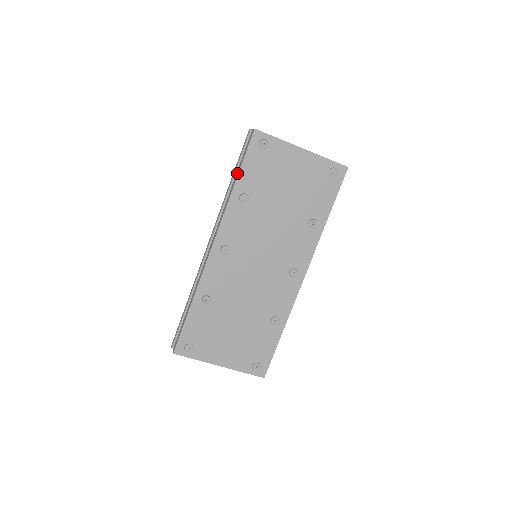
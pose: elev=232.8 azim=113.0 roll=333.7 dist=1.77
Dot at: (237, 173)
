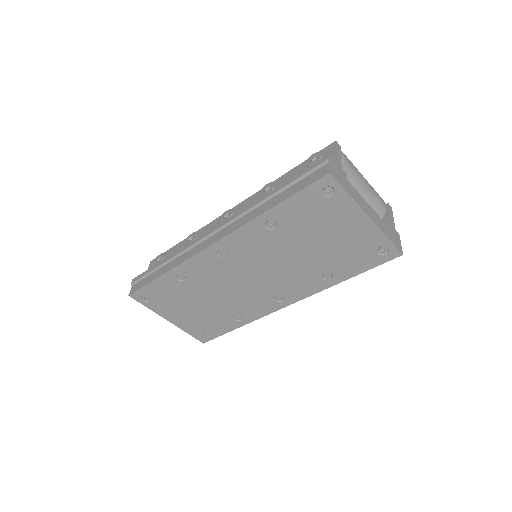
Dot at: (280, 198)
